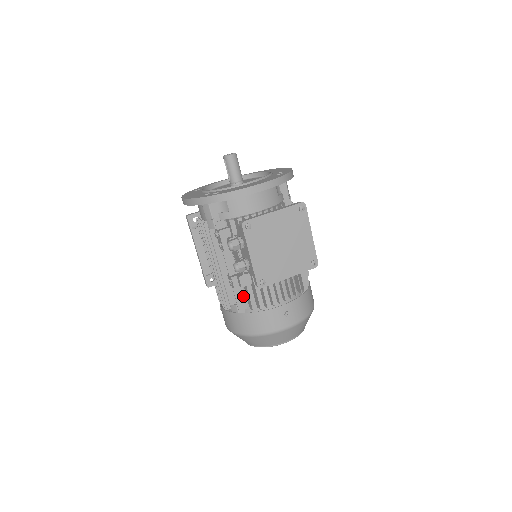
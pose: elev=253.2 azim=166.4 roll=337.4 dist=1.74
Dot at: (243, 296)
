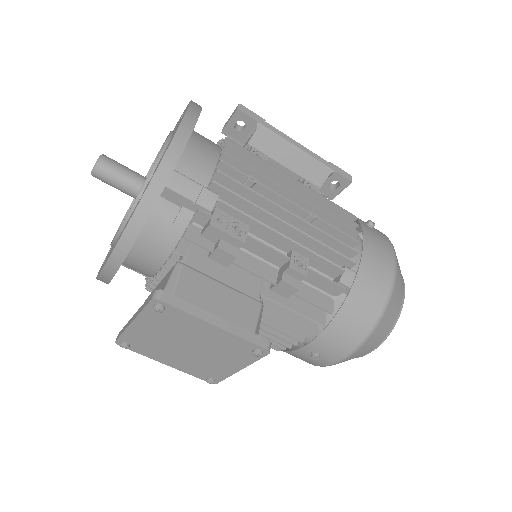
Dot at: occluded
